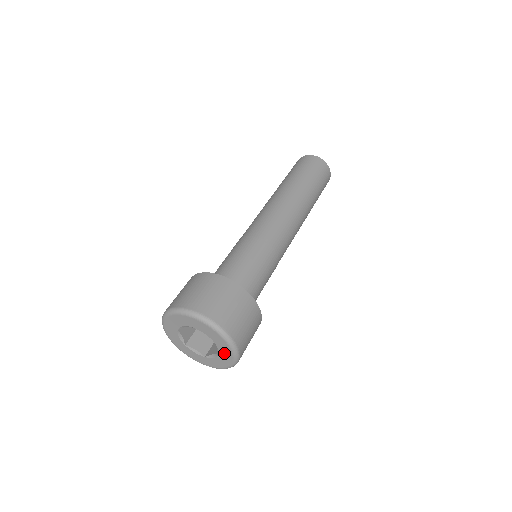
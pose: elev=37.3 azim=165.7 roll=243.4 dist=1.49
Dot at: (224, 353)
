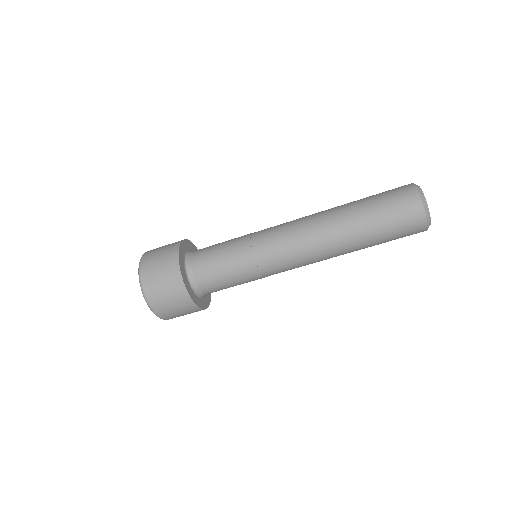
Dot at: occluded
